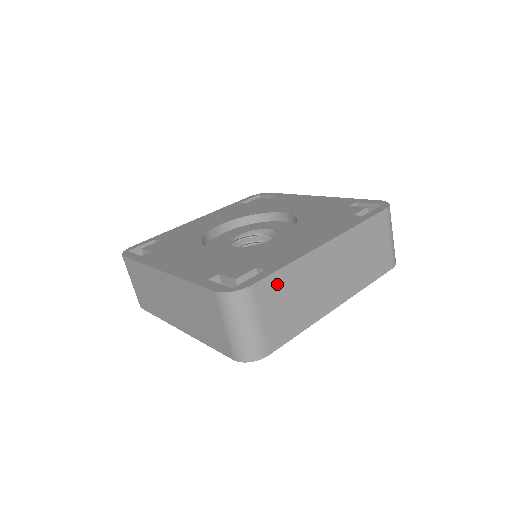
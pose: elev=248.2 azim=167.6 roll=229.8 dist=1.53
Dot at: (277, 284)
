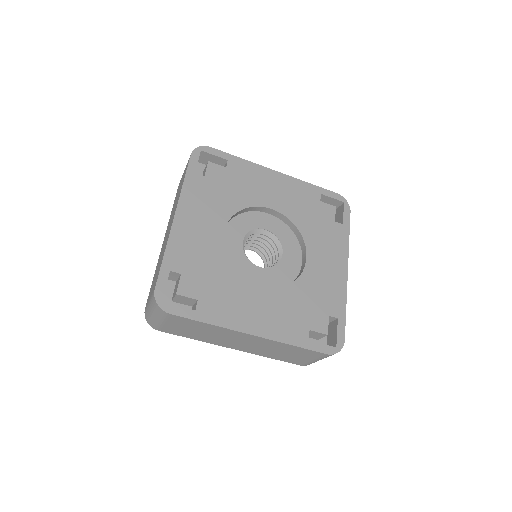
Dot at: occluded
